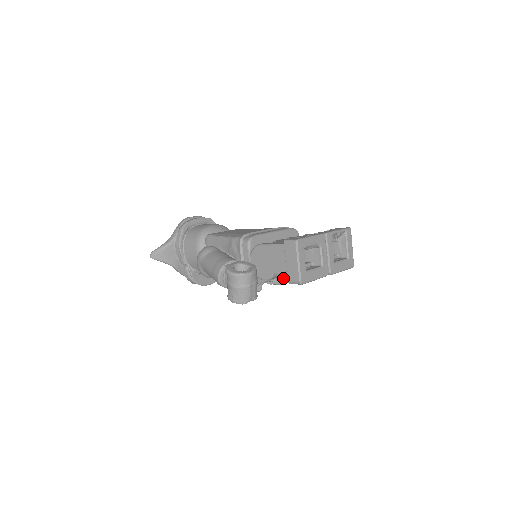
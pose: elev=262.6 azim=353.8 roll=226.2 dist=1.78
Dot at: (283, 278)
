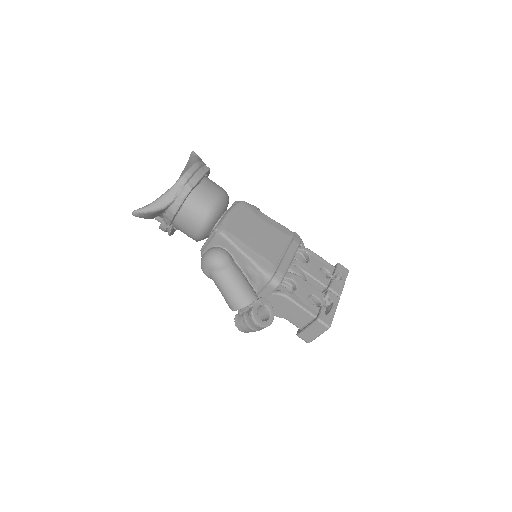
Dot at: occluded
